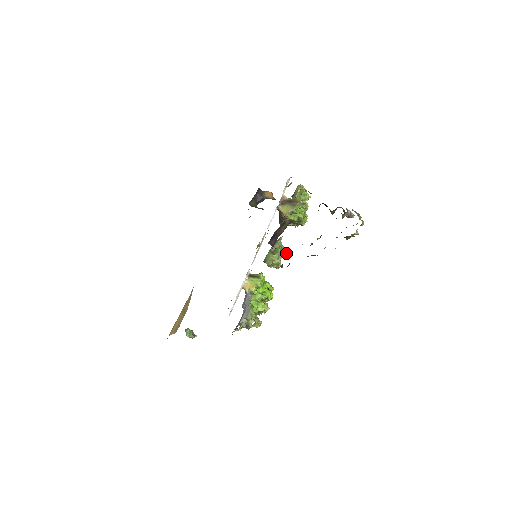
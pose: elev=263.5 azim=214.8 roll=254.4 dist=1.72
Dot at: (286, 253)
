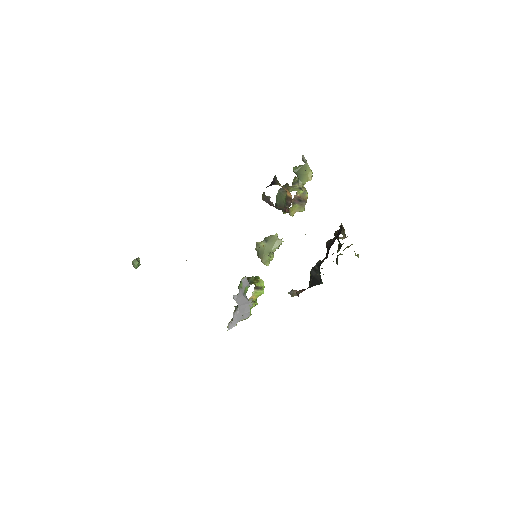
Dot at: occluded
